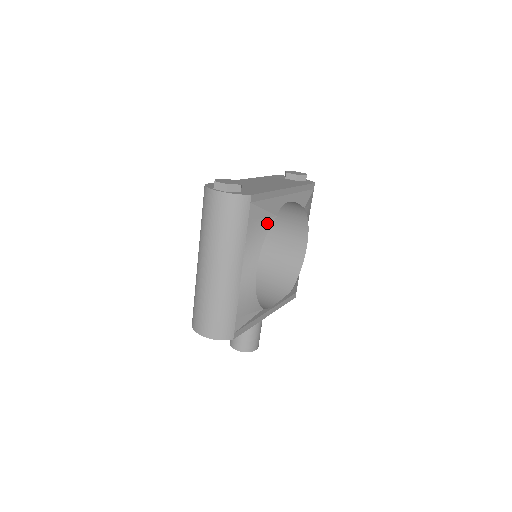
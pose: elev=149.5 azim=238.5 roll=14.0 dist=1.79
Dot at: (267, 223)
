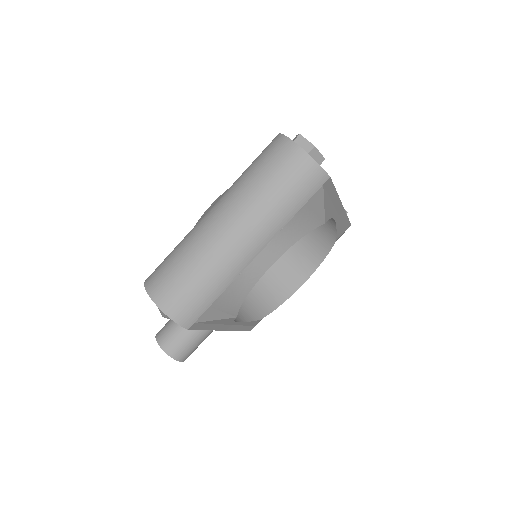
Dot at: (315, 222)
